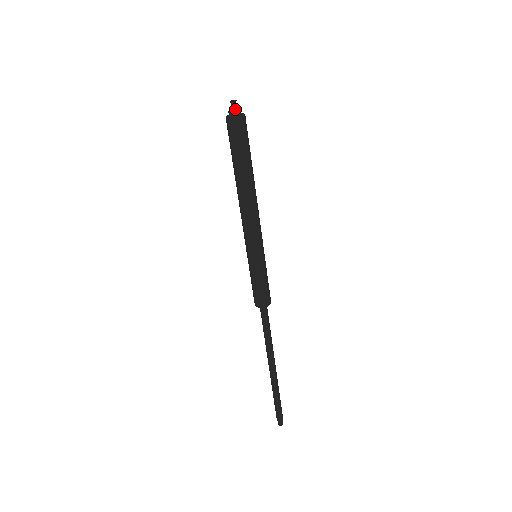
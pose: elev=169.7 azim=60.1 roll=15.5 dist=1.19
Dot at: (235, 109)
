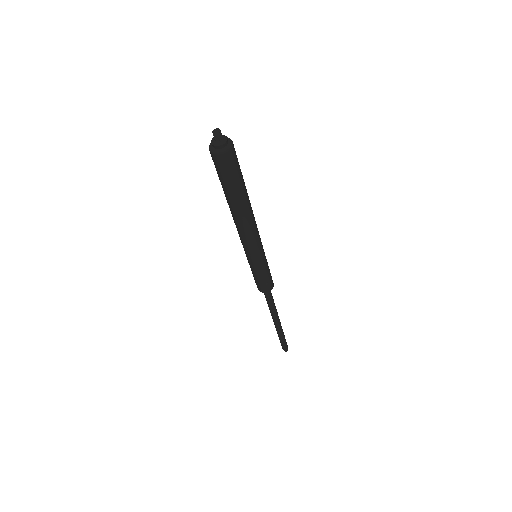
Dot at: (219, 141)
